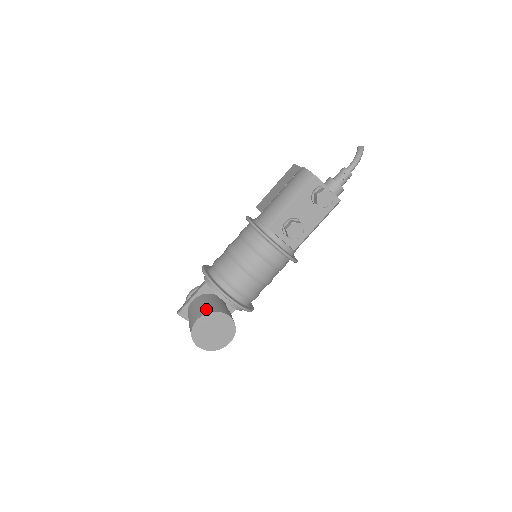
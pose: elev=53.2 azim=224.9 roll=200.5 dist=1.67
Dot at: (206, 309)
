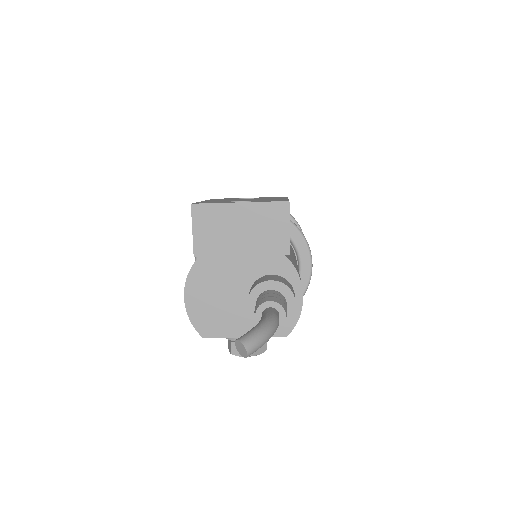
Dot at: occluded
